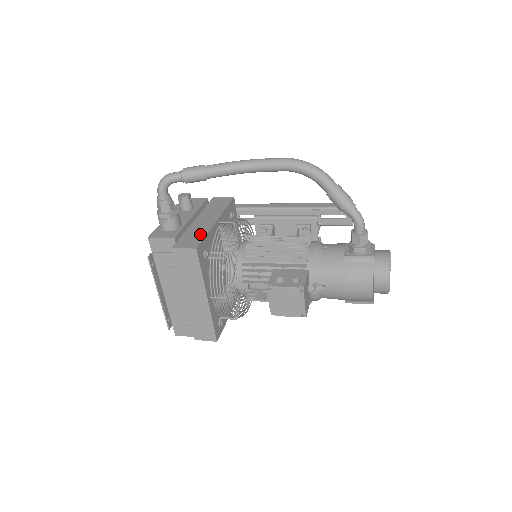
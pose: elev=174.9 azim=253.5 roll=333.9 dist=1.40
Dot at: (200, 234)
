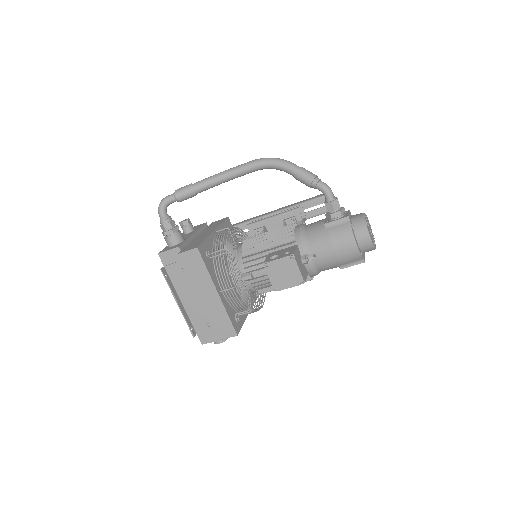
Dot at: (200, 240)
